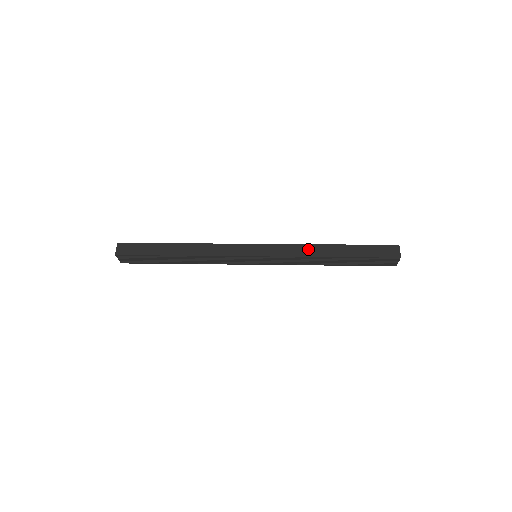
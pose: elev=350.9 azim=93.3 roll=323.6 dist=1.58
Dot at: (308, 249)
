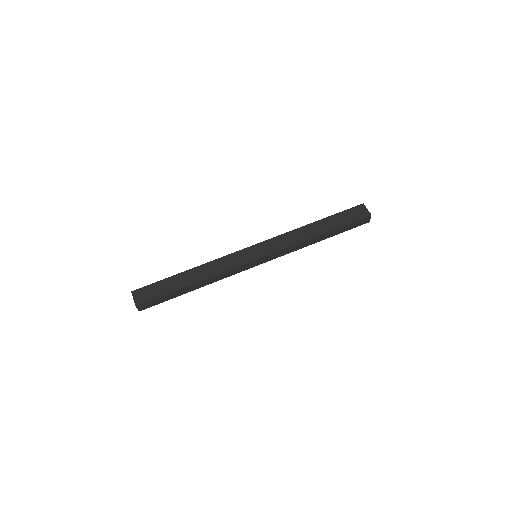
Dot at: (301, 245)
